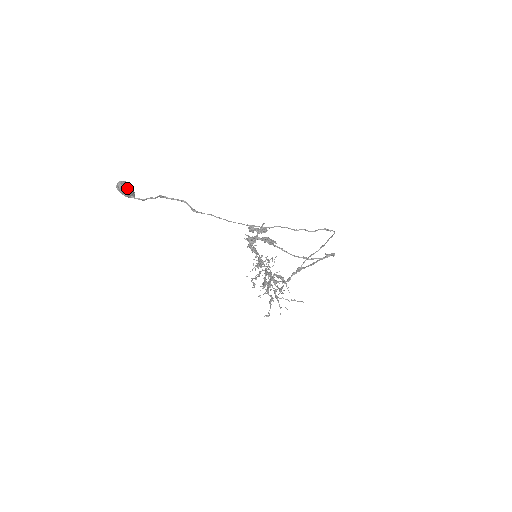
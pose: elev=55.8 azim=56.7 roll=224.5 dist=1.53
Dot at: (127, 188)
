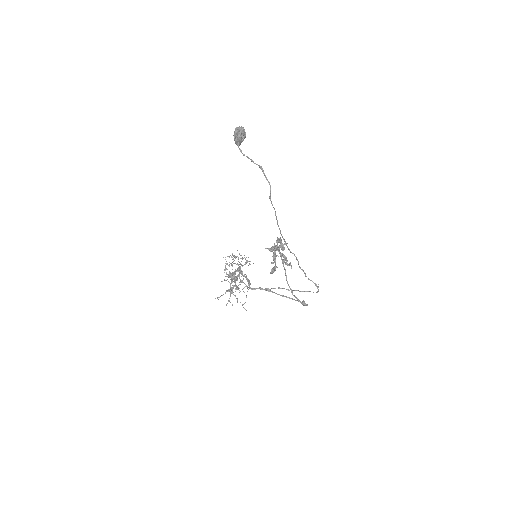
Dot at: (243, 137)
